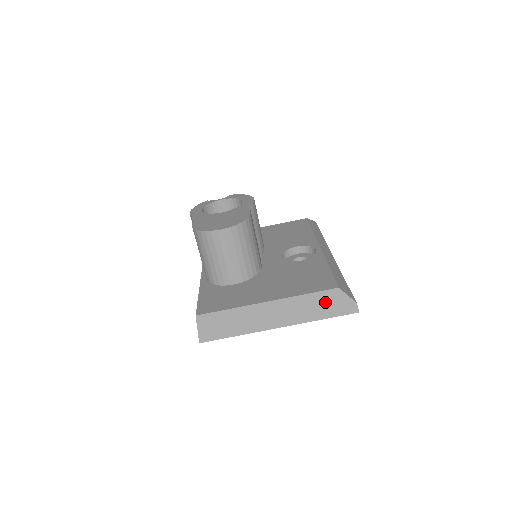
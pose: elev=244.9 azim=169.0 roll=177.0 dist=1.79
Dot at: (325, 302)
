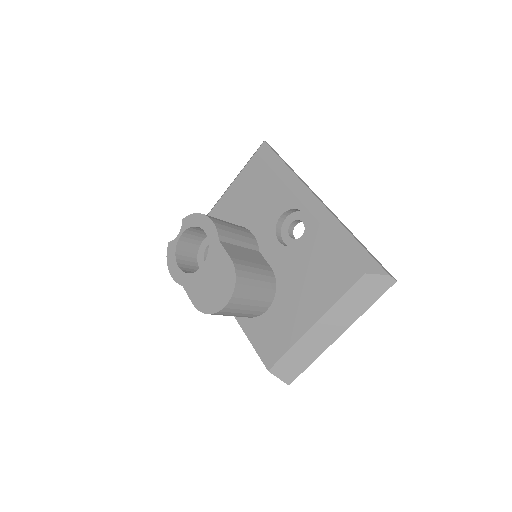
Dot at: (362, 293)
